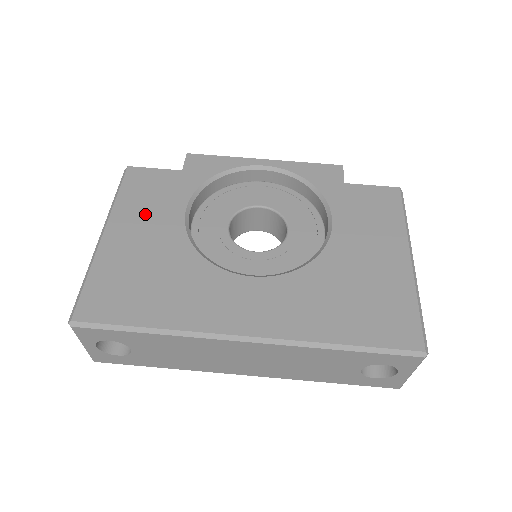
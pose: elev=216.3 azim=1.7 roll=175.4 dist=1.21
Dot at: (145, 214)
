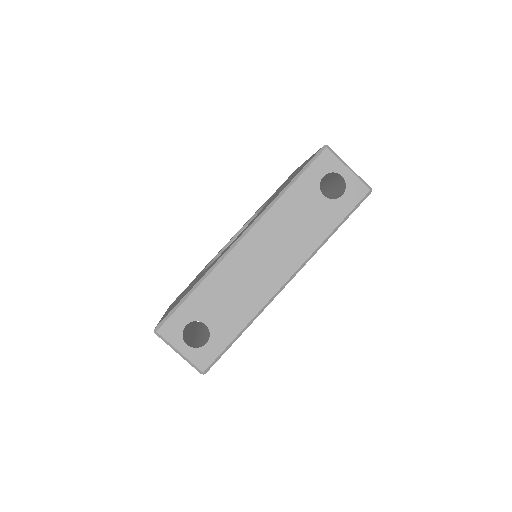
Dot at: occluded
